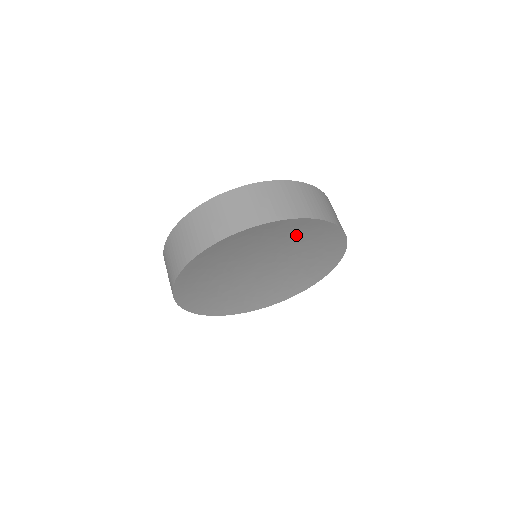
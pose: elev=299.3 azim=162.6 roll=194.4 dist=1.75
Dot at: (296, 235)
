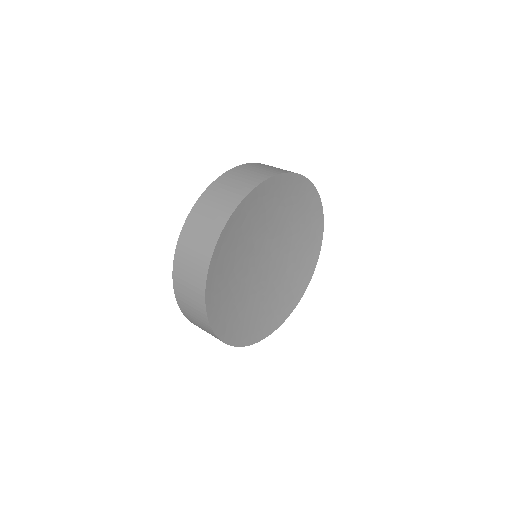
Dot at: (304, 228)
